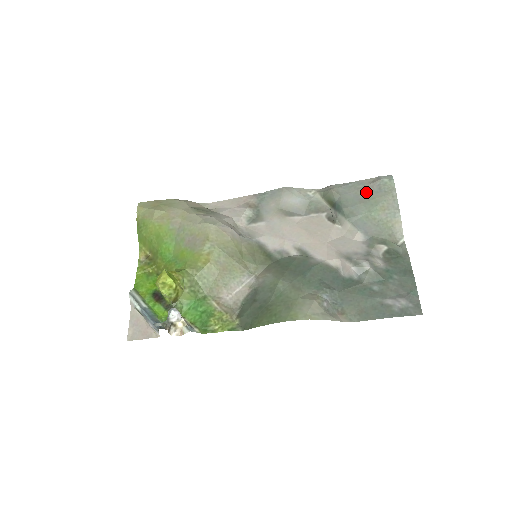
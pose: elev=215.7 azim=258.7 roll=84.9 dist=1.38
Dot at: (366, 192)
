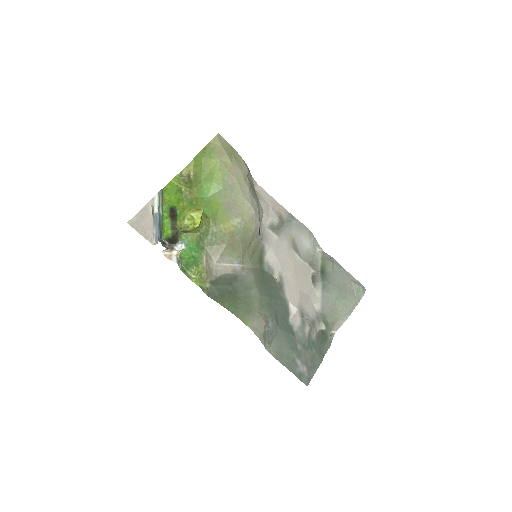
Dot at: (346, 284)
